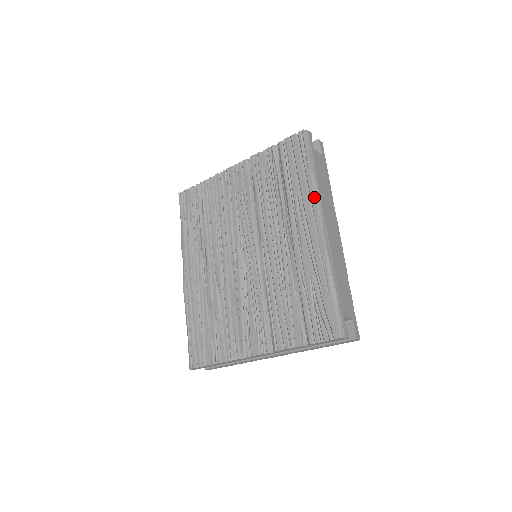
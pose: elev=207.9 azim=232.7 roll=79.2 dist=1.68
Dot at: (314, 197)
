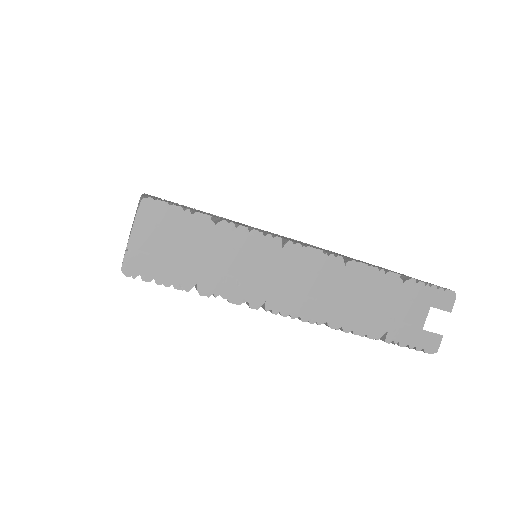
Dot at: occluded
